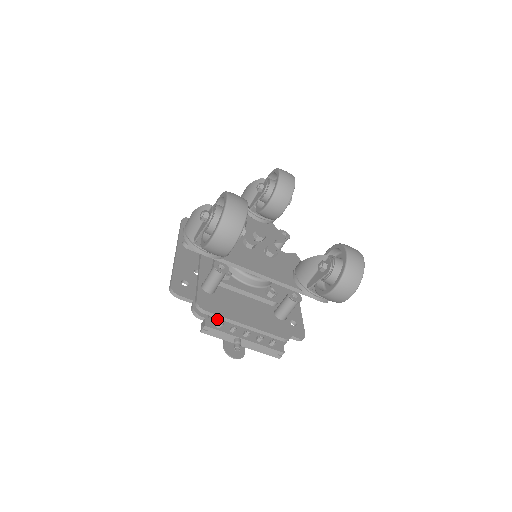
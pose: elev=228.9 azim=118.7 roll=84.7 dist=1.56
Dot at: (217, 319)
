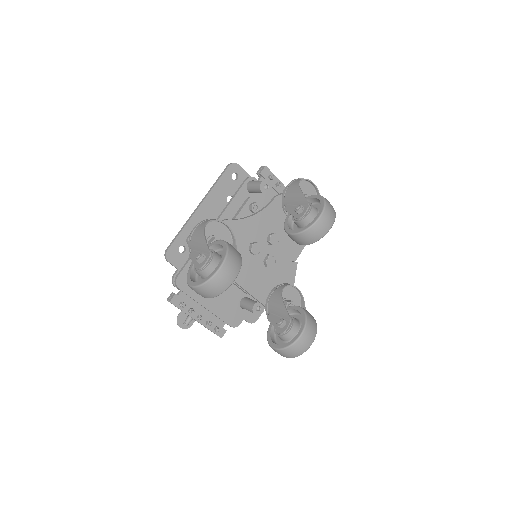
Dot at: (186, 295)
